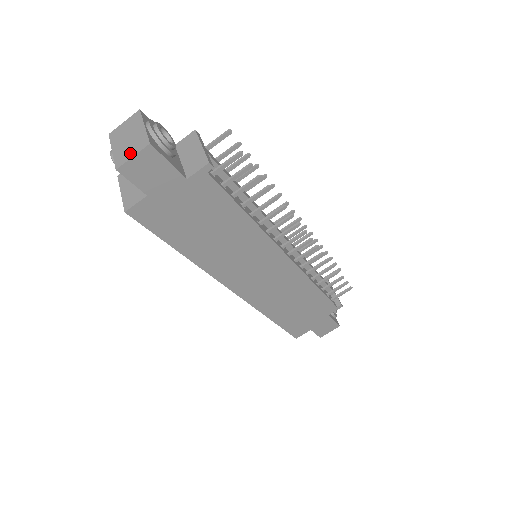
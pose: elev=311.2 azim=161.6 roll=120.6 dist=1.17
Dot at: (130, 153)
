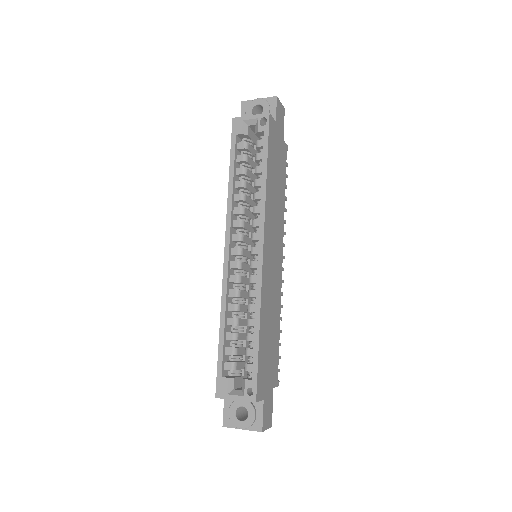
Dot at: occluded
